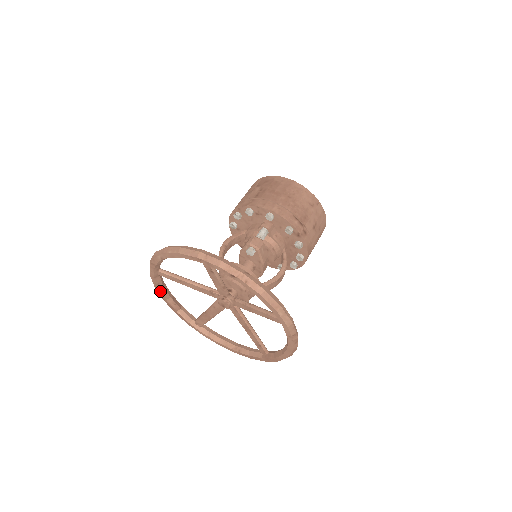
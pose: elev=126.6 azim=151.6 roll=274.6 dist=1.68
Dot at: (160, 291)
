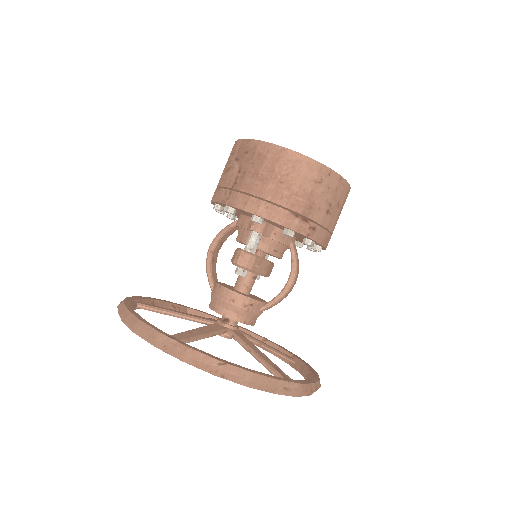
Dot at: occluded
